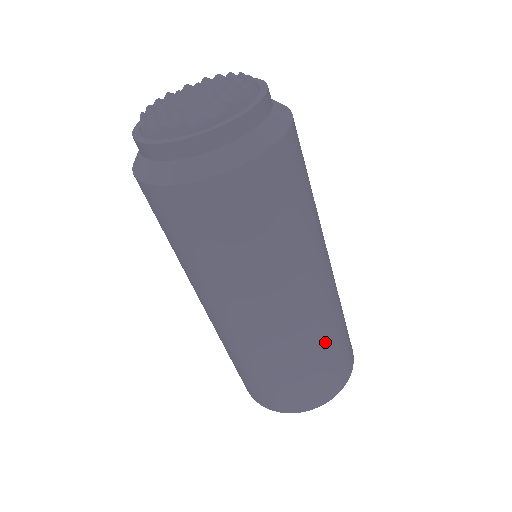
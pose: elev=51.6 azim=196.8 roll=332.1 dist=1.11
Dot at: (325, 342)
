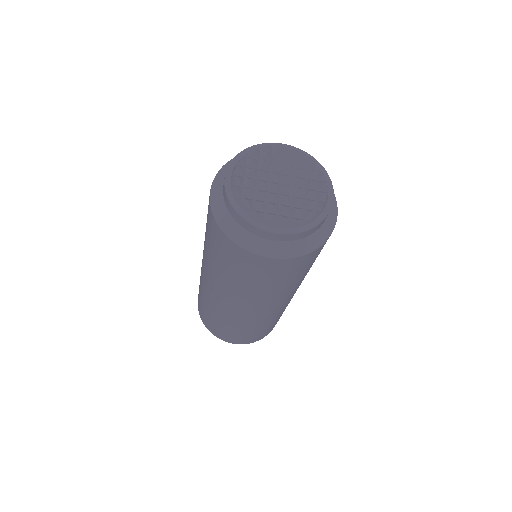
Dot at: occluded
